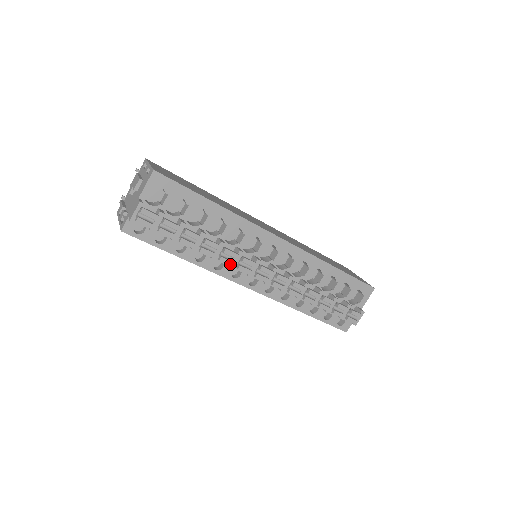
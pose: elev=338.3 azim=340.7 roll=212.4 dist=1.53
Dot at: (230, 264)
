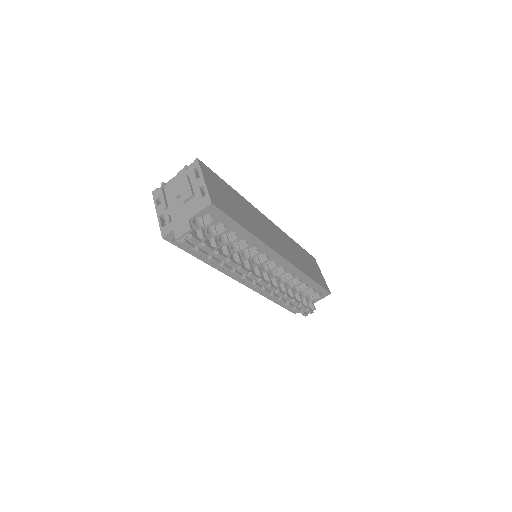
Dot at: (239, 276)
